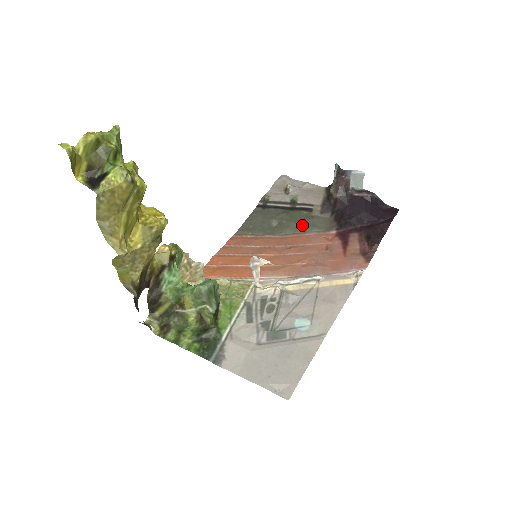
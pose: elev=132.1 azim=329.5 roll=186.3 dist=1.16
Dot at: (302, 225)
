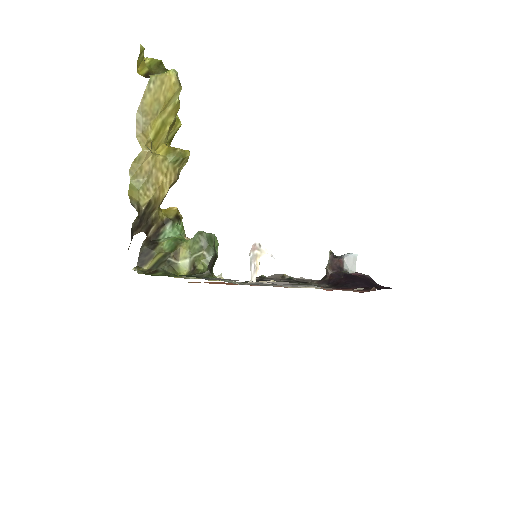
Dot at: occluded
